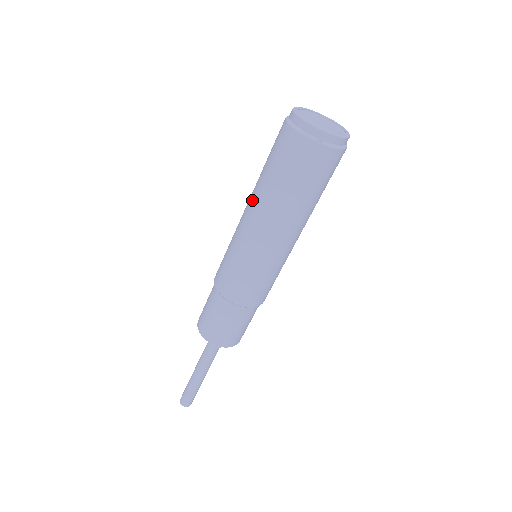
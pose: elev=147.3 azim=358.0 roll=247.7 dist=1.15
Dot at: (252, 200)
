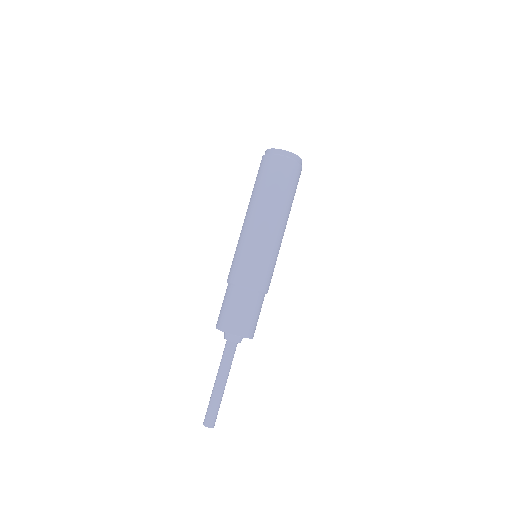
Dot at: (248, 208)
